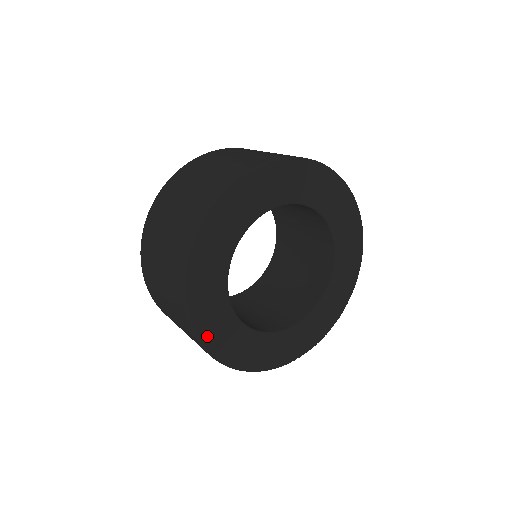
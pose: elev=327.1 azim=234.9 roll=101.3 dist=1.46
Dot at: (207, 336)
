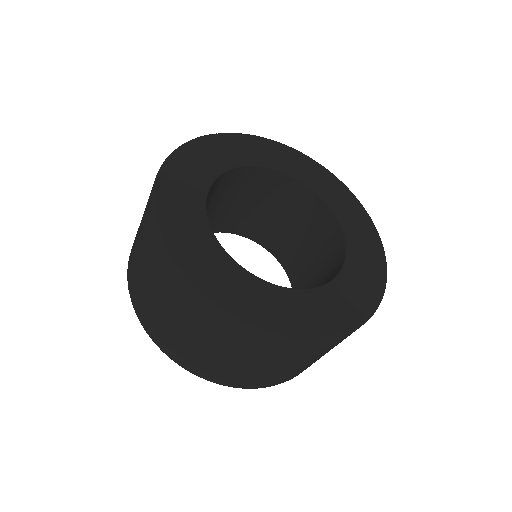
Dot at: (212, 289)
